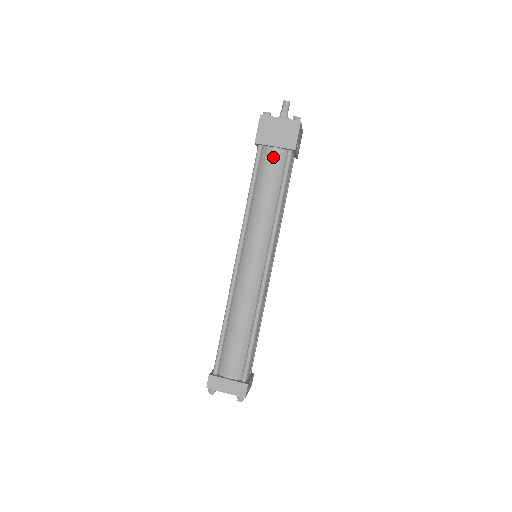
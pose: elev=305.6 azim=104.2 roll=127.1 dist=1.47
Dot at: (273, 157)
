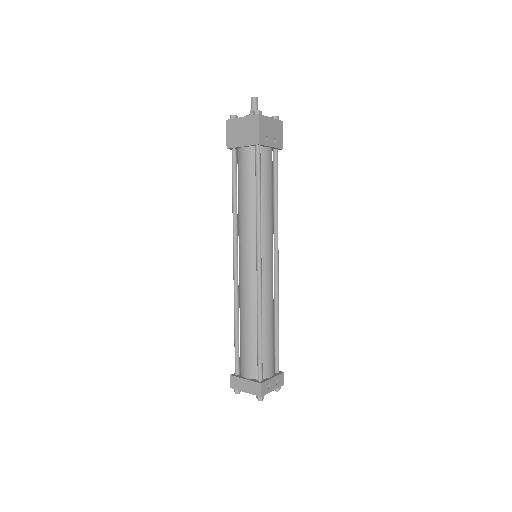
Dot at: (244, 157)
